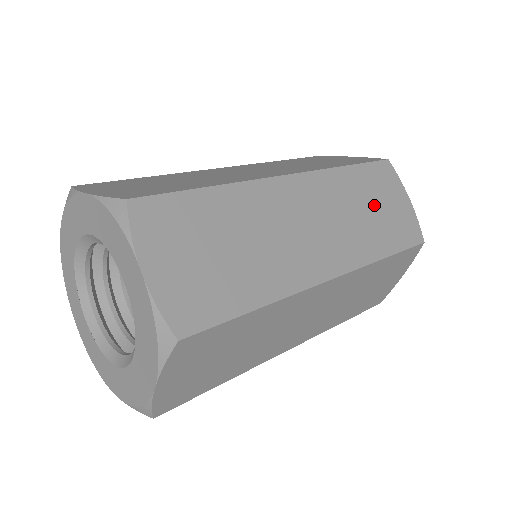
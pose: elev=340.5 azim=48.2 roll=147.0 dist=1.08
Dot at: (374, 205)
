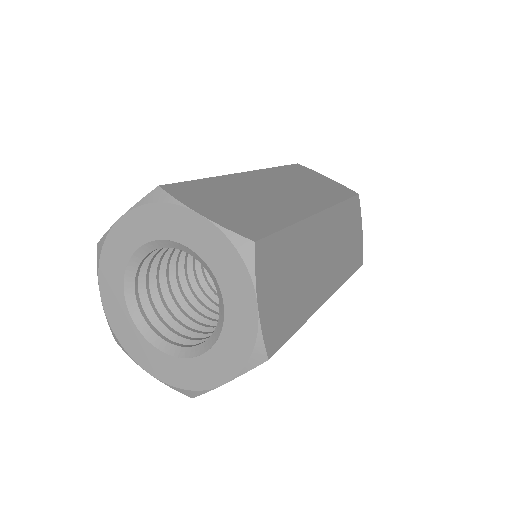
Dot at: (349, 235)
